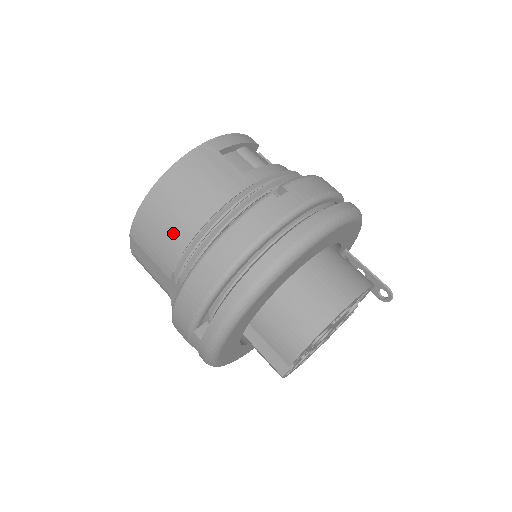
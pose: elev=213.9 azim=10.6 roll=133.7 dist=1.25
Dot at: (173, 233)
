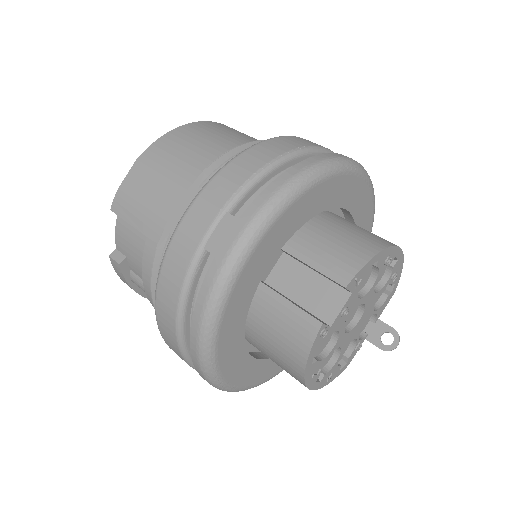
Dot at: (211, 146)
